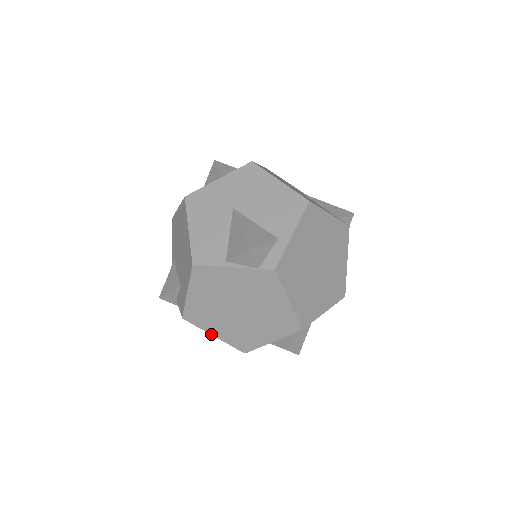
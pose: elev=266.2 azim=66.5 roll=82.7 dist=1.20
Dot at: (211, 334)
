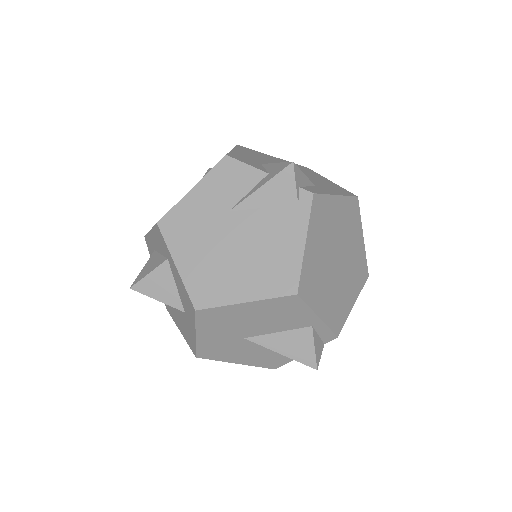
Dot at: occluded
